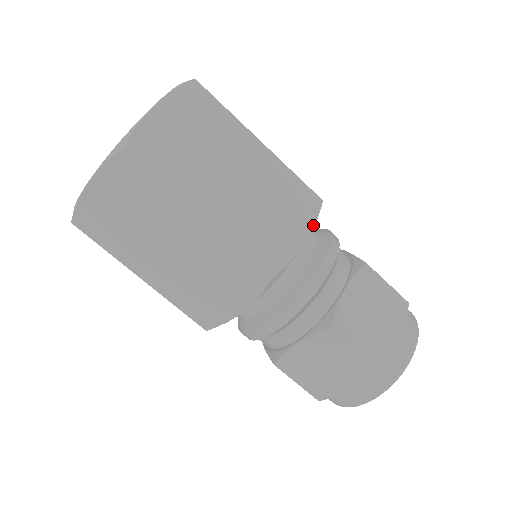
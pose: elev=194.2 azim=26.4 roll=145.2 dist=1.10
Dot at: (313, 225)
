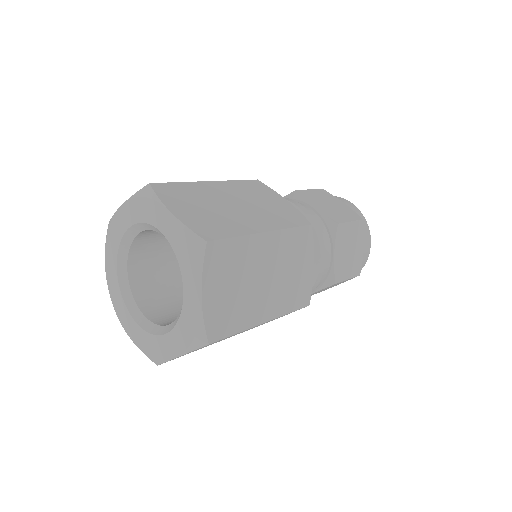
Dot at: (313, 248)
